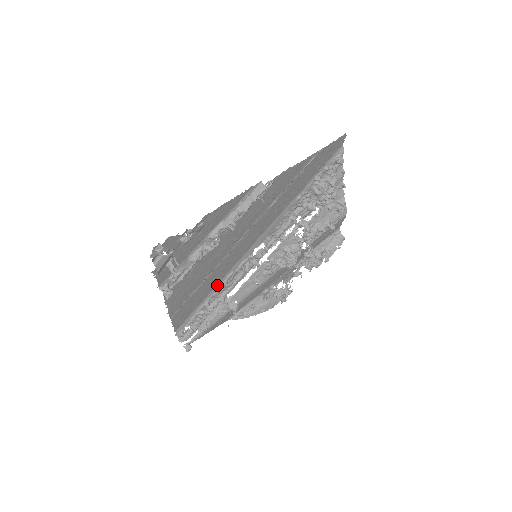
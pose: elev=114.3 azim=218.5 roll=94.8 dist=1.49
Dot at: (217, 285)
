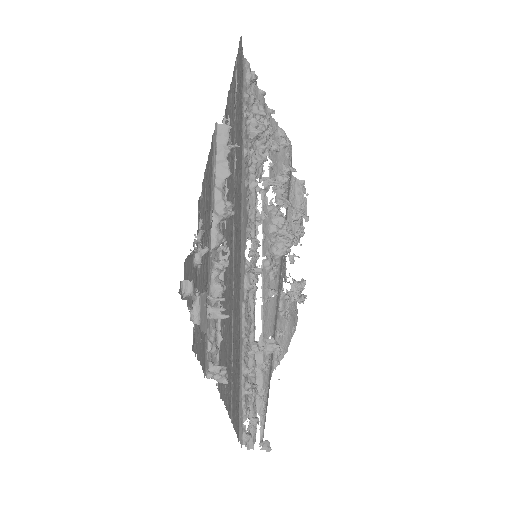
Dot at: (240, 334)
